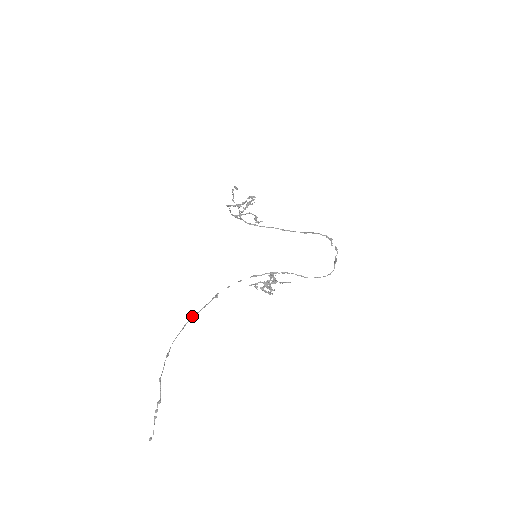
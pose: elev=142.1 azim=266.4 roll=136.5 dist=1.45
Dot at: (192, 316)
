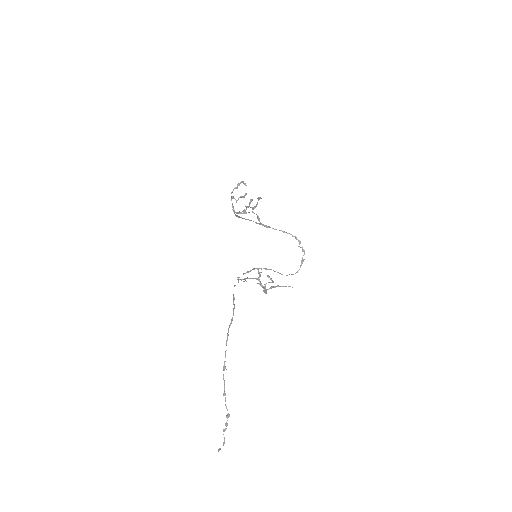
Dot at: (230, 324)
